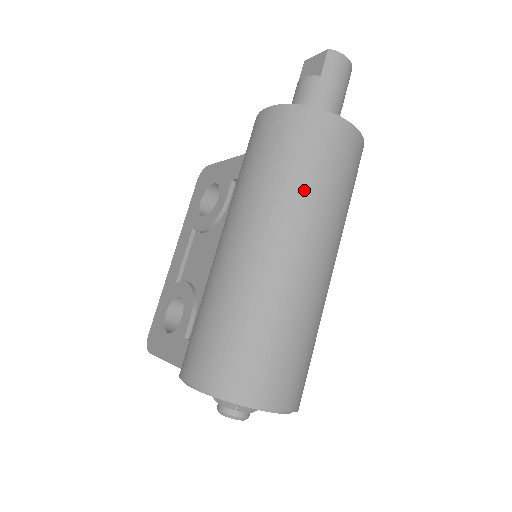
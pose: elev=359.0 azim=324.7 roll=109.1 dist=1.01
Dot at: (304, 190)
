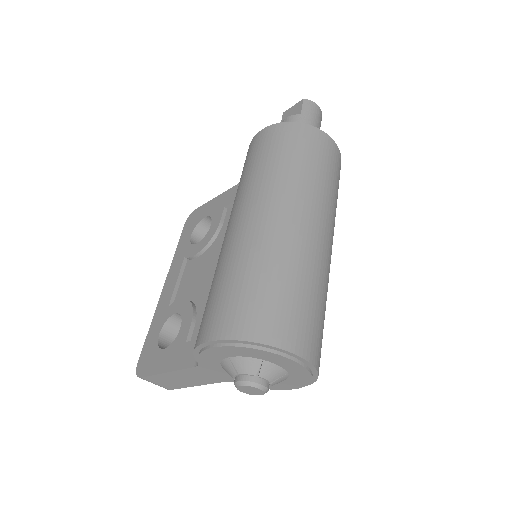
Dot at: (303, 177)
